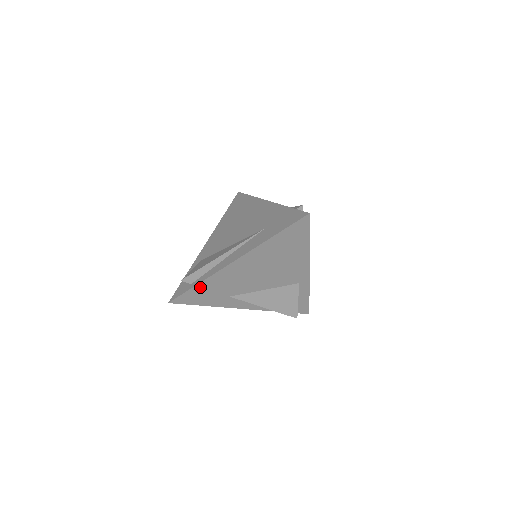
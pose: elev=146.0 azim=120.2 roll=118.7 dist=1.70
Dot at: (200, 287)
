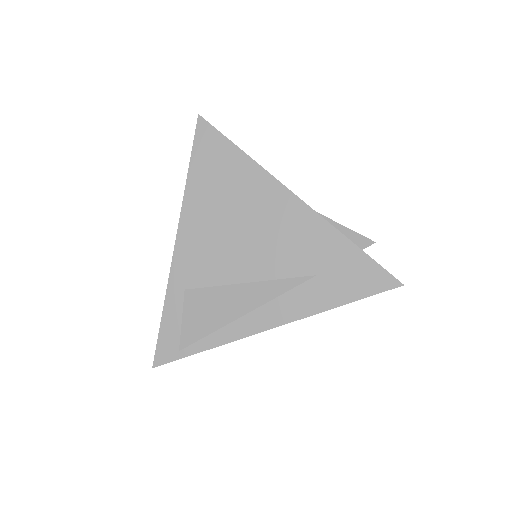
Dot at: (205, 346)
